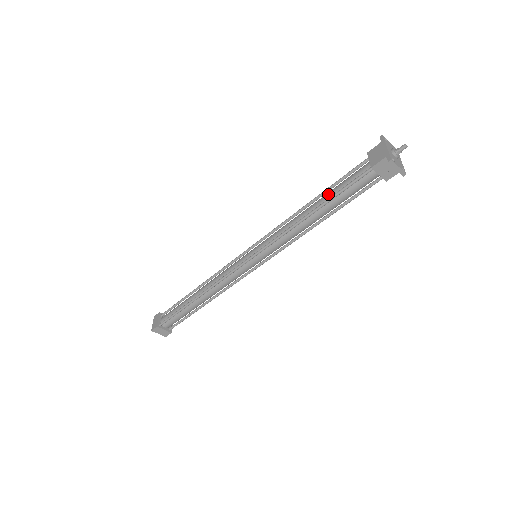
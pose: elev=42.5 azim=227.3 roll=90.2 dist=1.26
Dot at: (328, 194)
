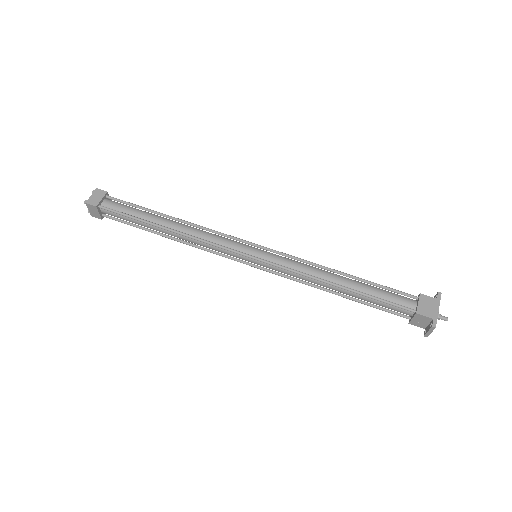
Dot at: (365, 287)
